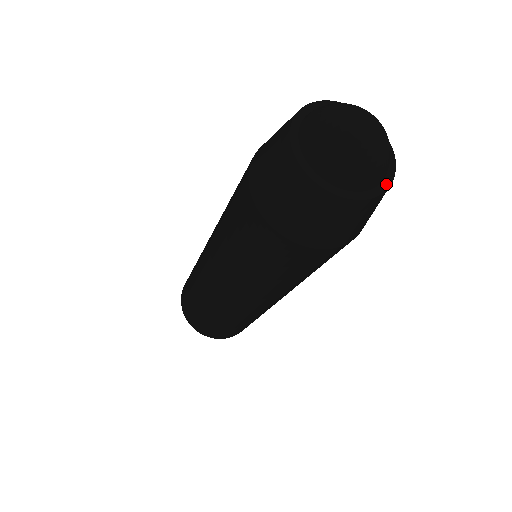
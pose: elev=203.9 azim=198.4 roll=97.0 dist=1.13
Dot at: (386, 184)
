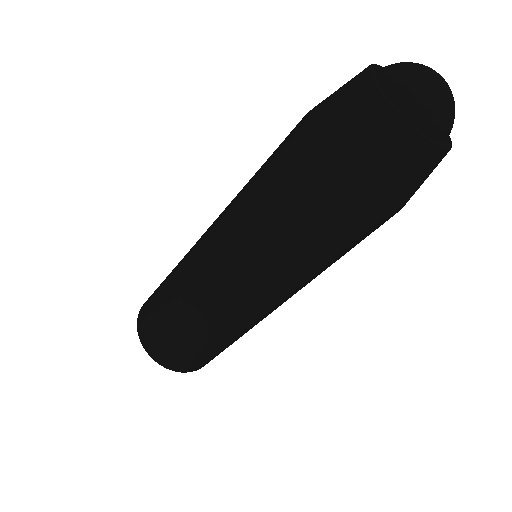
Dot at: (441, 145)
